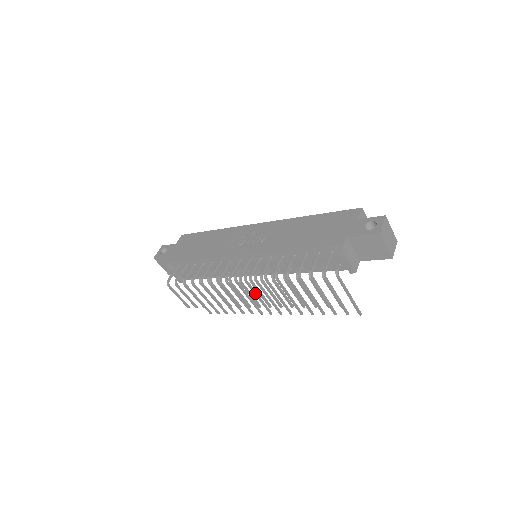
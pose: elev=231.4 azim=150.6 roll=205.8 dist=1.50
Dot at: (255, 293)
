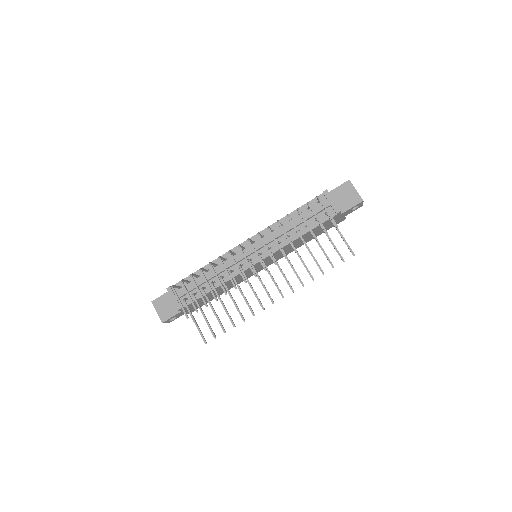
Dot at: (258, 275)
